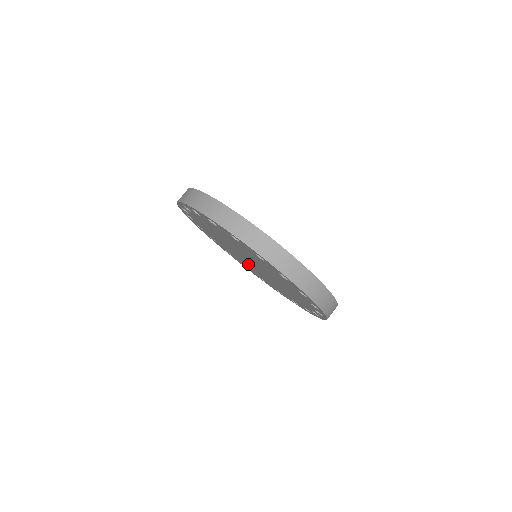
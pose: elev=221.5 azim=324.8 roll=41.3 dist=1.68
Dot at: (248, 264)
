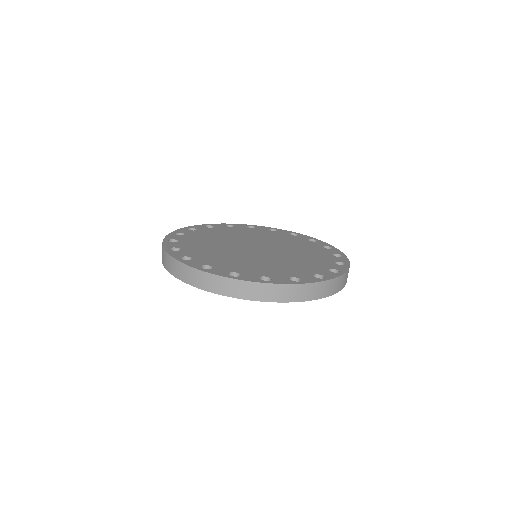
Dot at: occluded
